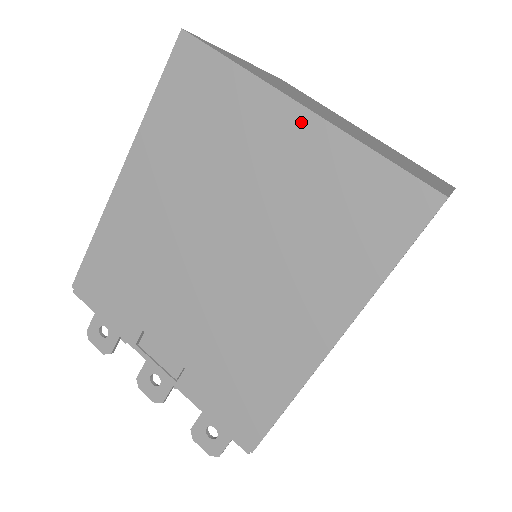
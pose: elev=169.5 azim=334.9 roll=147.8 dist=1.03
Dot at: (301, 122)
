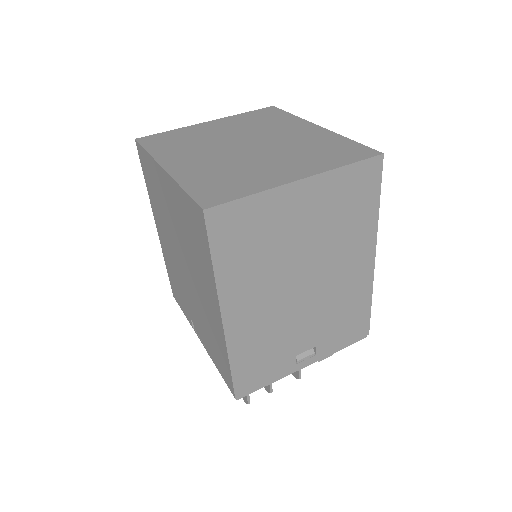
Dot at: (166, 178)
